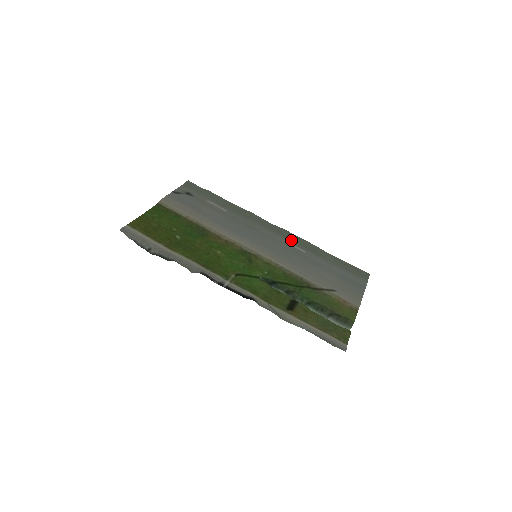
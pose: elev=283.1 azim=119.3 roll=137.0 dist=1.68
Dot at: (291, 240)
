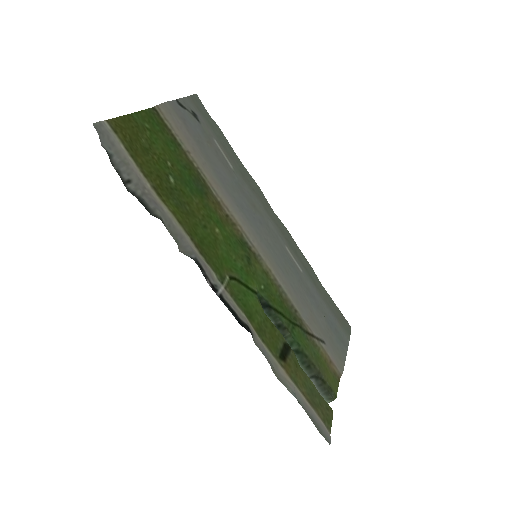
Dot at: (291, 247)
